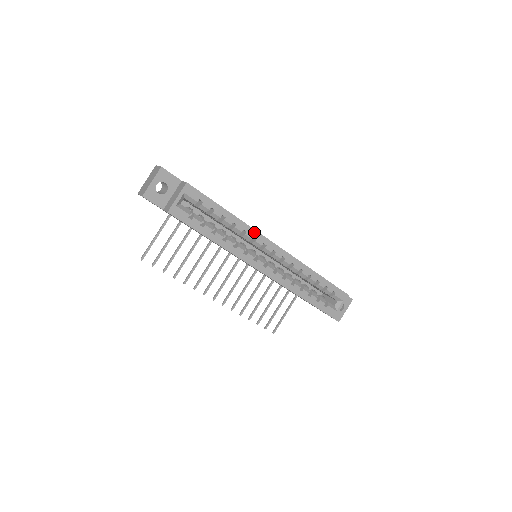
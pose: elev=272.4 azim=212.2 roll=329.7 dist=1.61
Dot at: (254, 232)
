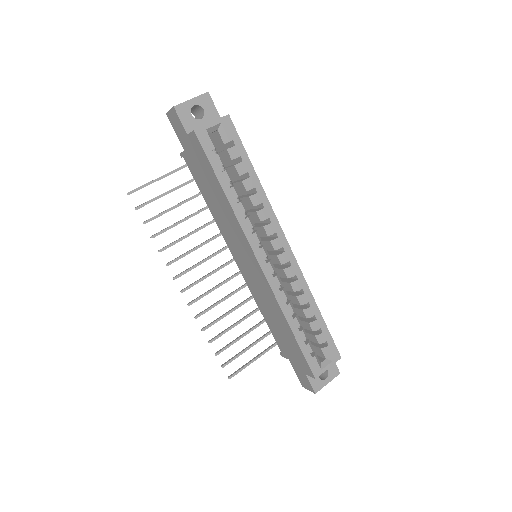
Dot at: (272, 213)
